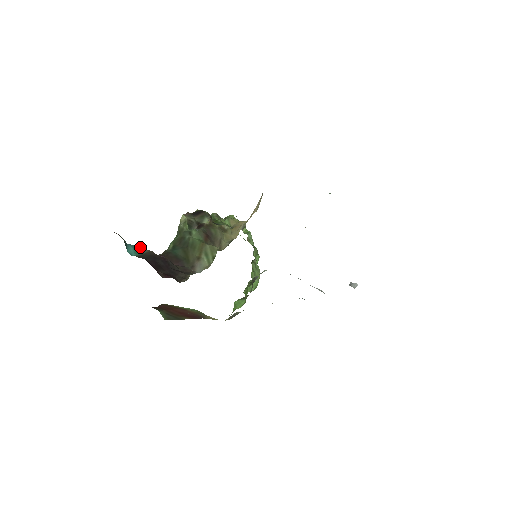
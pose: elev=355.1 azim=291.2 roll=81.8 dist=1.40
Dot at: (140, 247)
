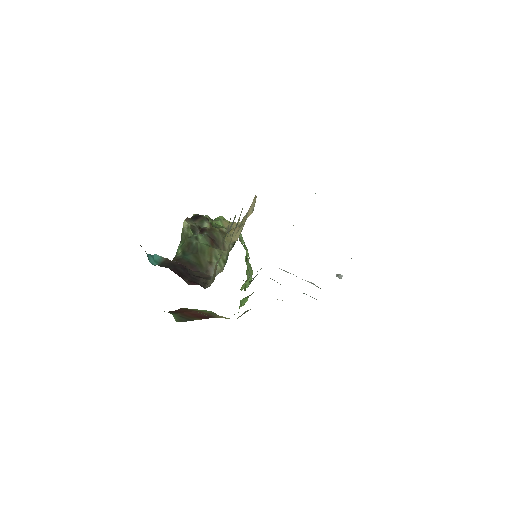
Dot at: (157, 256)
